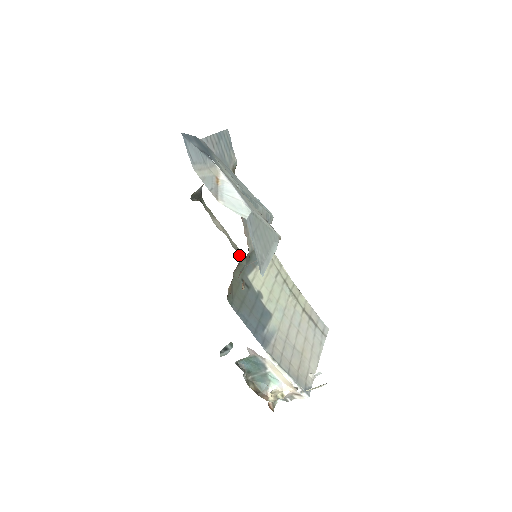
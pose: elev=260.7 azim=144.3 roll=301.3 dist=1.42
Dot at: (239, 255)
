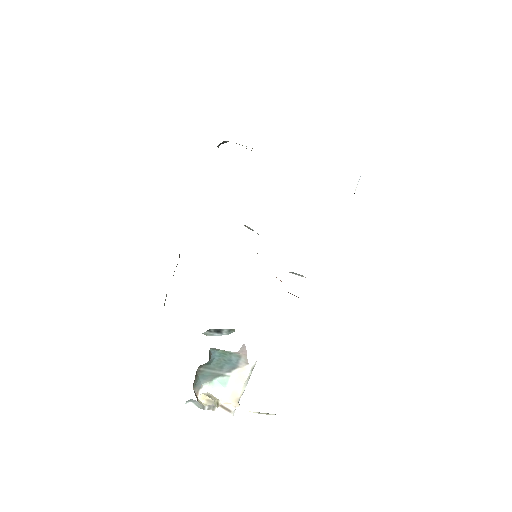
Dot at: occluded
